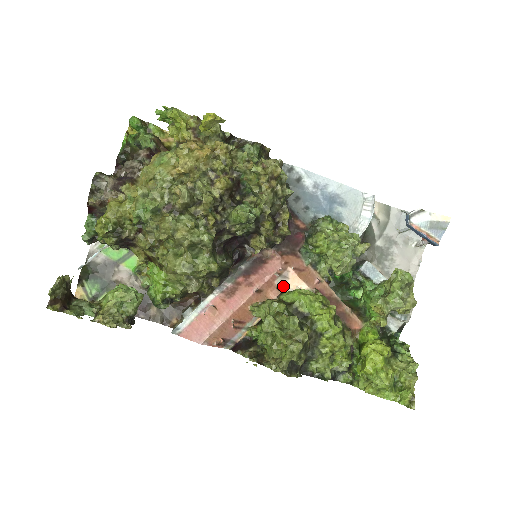
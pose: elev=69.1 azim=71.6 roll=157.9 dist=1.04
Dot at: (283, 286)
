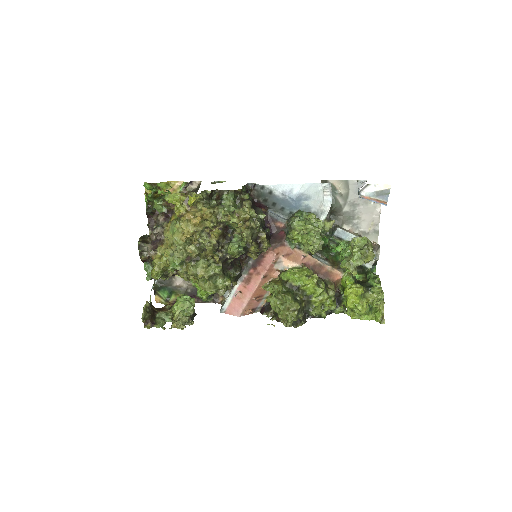
Dot at: (281, 267)
